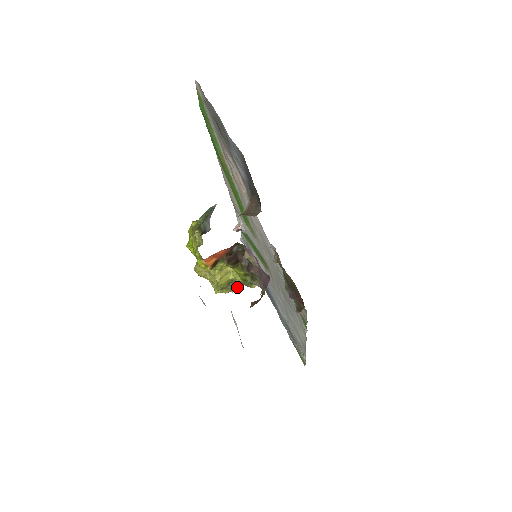
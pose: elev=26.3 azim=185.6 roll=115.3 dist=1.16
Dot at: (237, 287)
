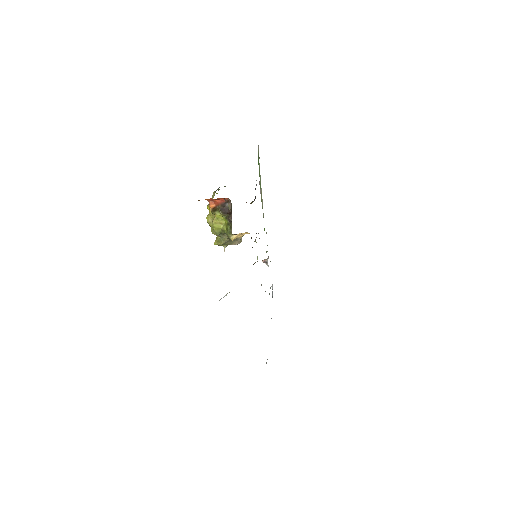
Dot at: (225, 240)
